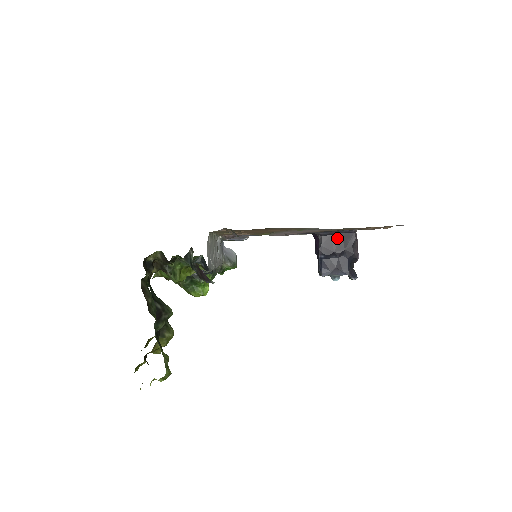
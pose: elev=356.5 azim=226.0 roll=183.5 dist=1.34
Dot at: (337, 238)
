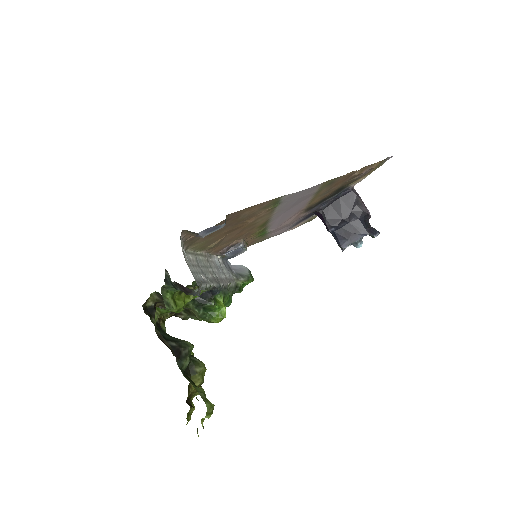
Dot at: (338, 204)
